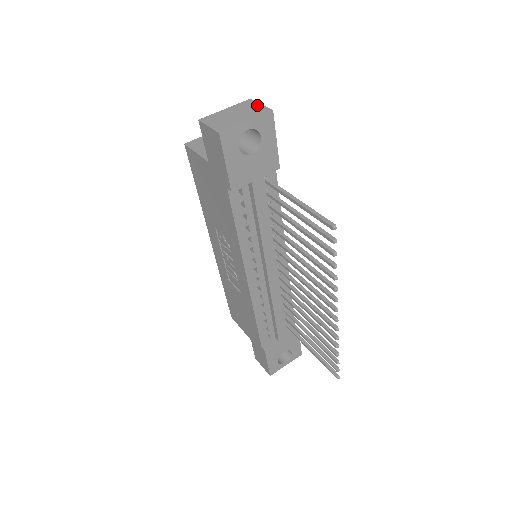
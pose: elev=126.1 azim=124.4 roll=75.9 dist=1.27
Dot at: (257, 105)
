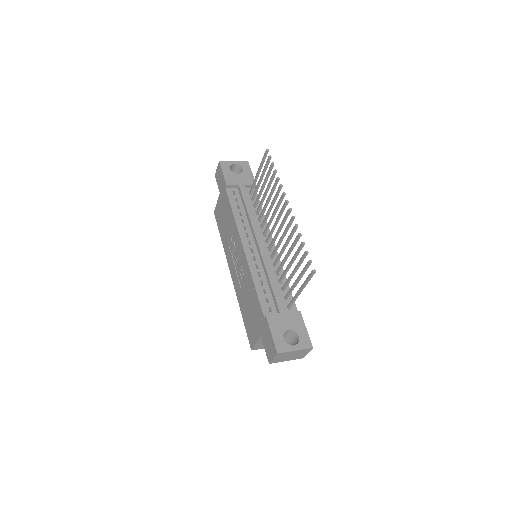
Dot at: occluded
